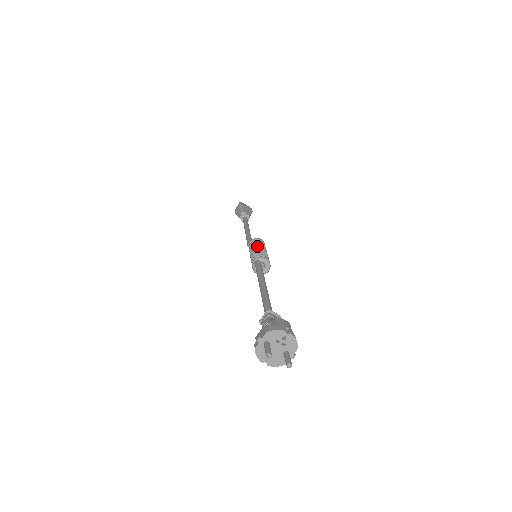
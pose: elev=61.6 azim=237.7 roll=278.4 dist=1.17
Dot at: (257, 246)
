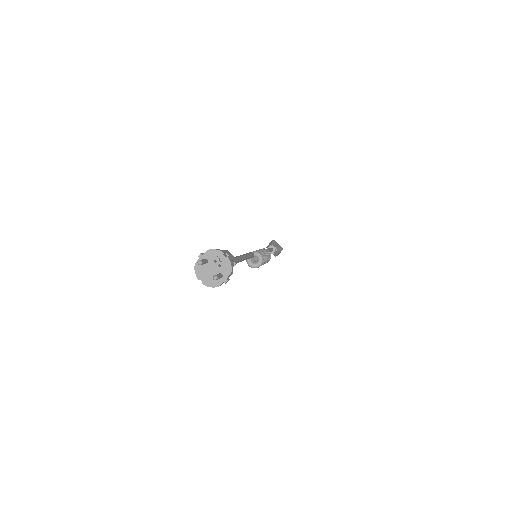
Dot at: (260, 249)
